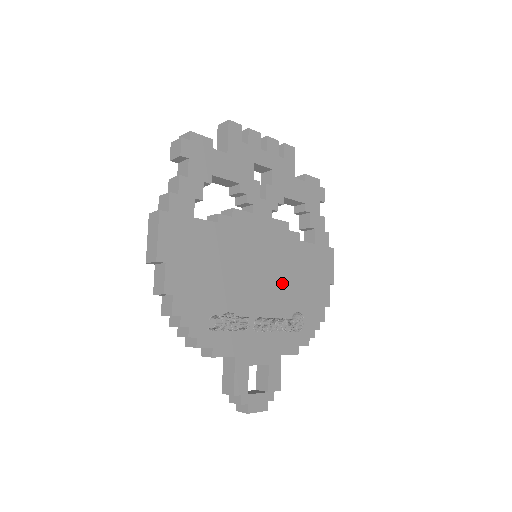
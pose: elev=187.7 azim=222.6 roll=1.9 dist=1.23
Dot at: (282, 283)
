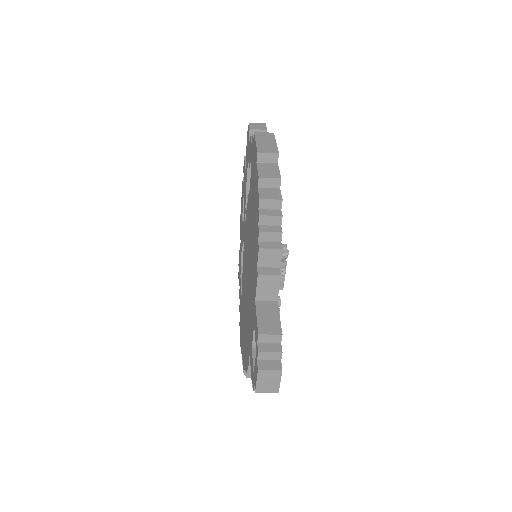
Dot at: occluded
